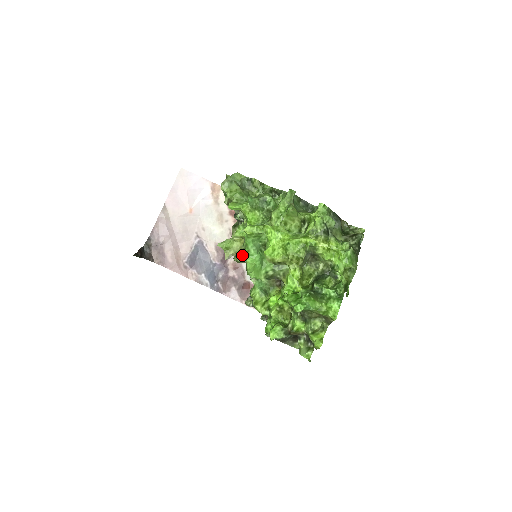
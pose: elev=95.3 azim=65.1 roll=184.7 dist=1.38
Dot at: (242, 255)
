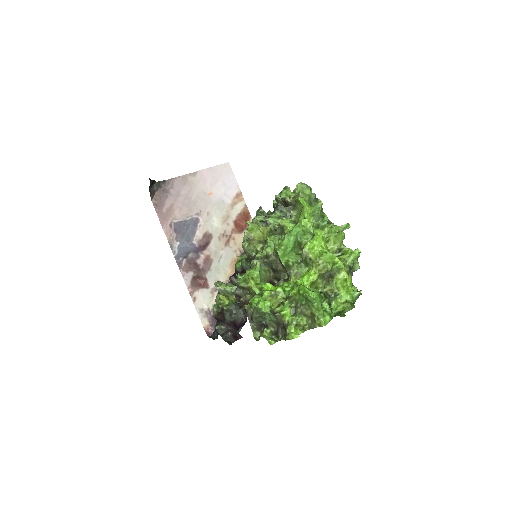
Dot at: (253, 244)
